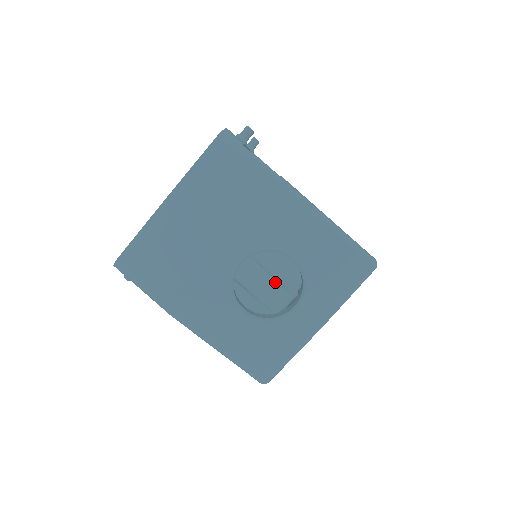
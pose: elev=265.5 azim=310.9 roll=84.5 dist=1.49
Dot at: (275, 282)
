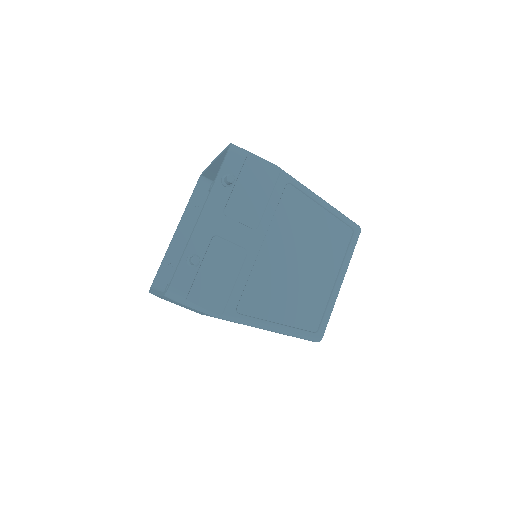
Dot at: occluded
